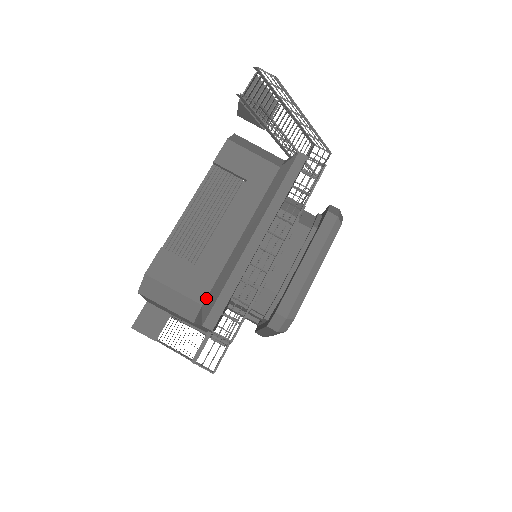
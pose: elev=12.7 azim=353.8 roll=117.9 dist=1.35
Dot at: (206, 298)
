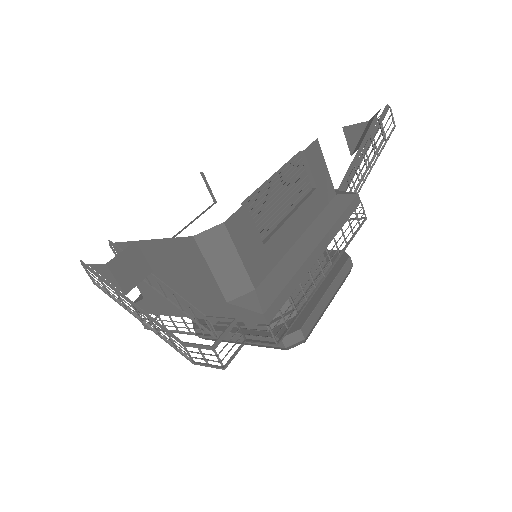
Dot at: (260, 283)
